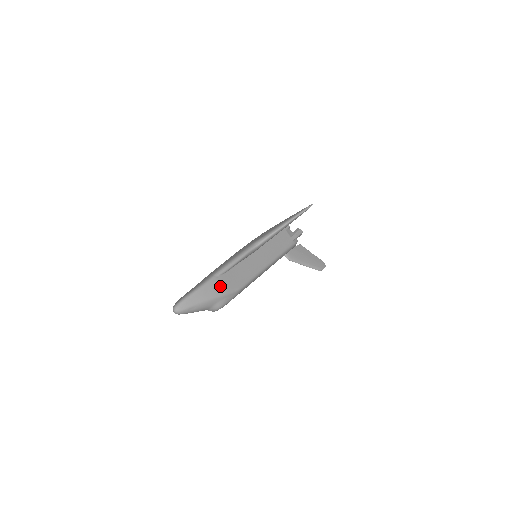
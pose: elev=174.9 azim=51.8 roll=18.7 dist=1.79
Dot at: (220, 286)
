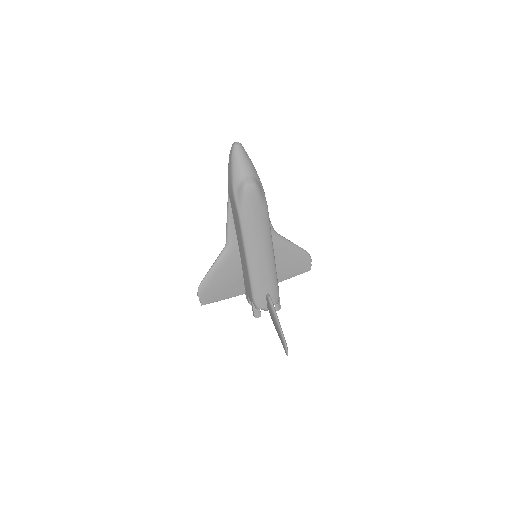
Dot at: occluded
